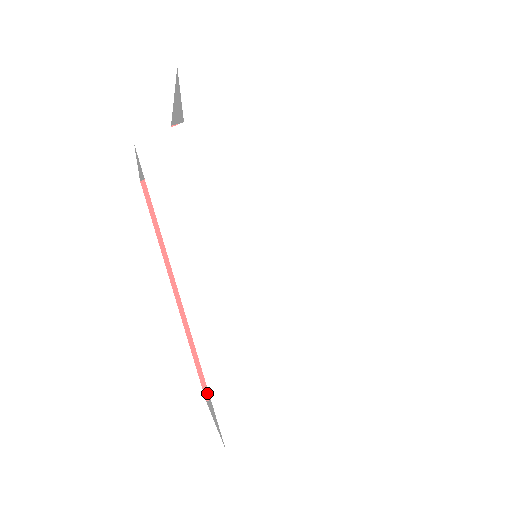
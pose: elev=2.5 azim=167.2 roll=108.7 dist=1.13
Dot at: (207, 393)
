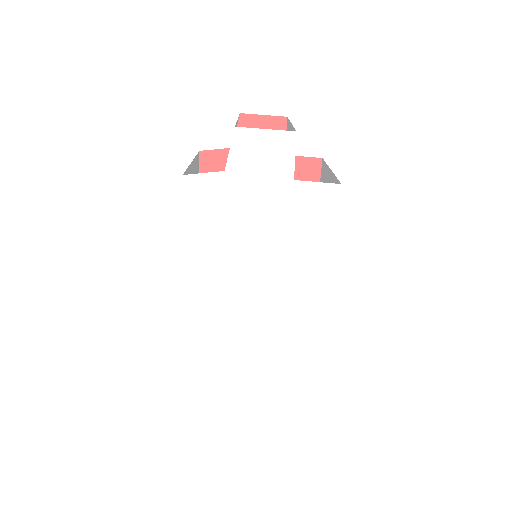
Dot at: occluded
